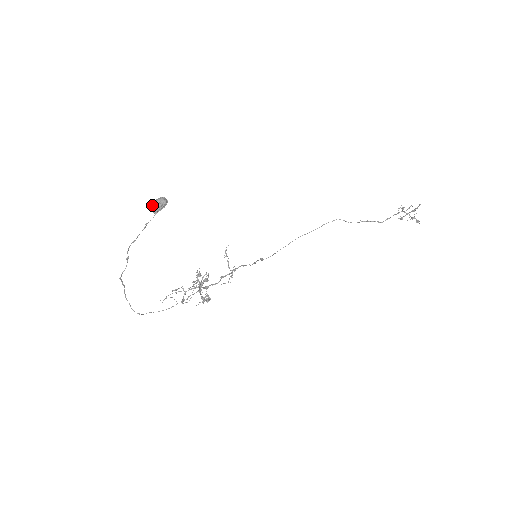
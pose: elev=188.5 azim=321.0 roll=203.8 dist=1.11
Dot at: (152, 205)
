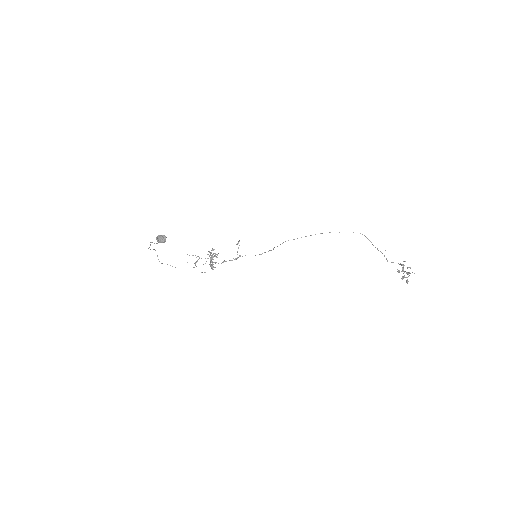
Dot at: (157, 238)
